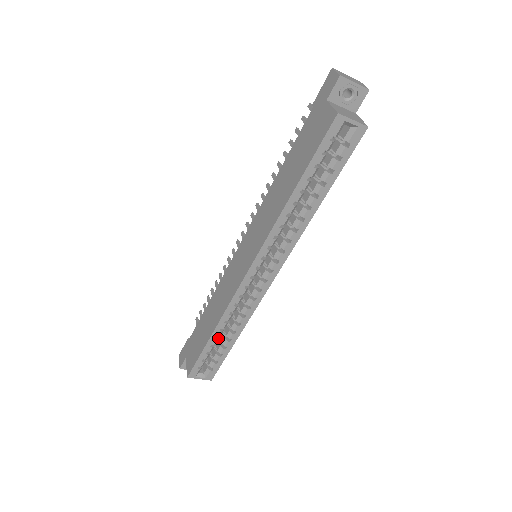
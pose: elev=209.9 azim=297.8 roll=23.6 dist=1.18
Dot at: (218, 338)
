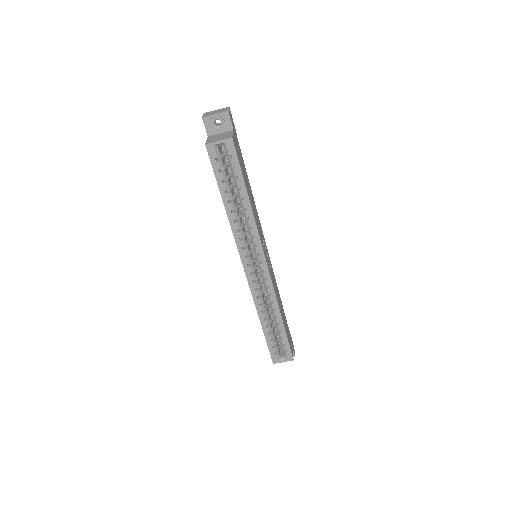
Dot at: (269, 326)
